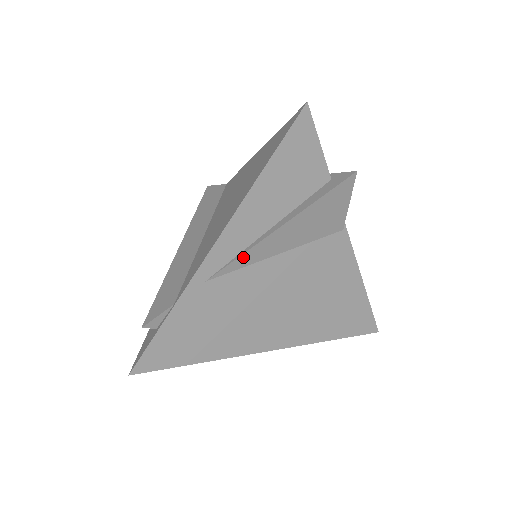
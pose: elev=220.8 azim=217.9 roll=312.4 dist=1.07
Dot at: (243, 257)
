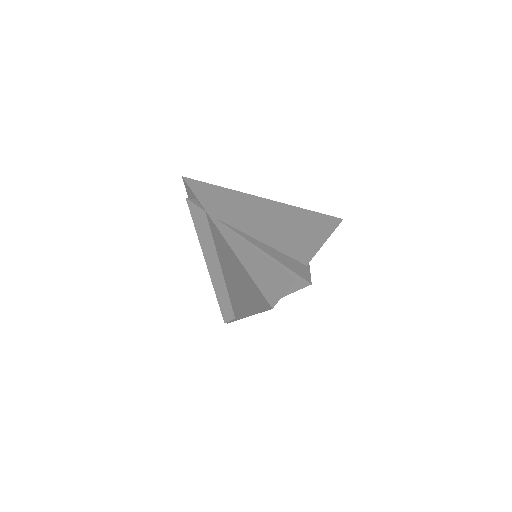
Dot at: occluded
